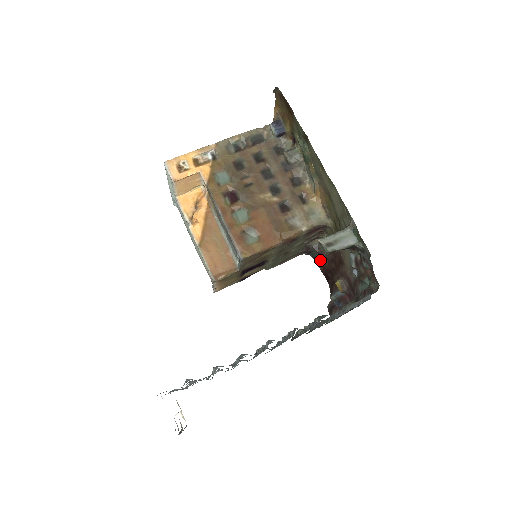
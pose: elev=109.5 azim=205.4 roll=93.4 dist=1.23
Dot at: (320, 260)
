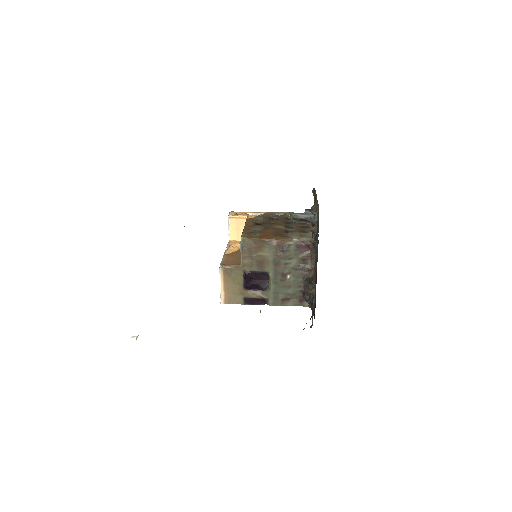
Dot at: (312, 297)
